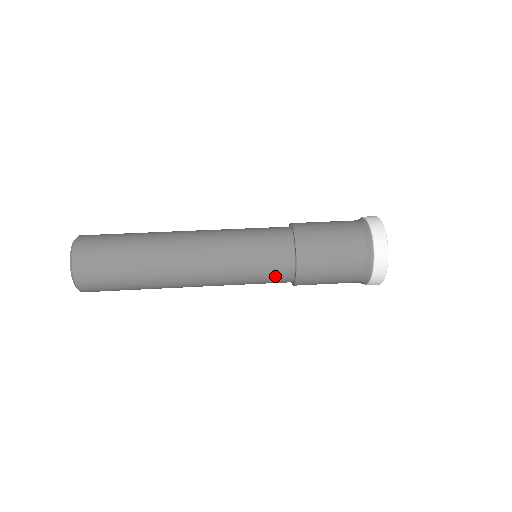
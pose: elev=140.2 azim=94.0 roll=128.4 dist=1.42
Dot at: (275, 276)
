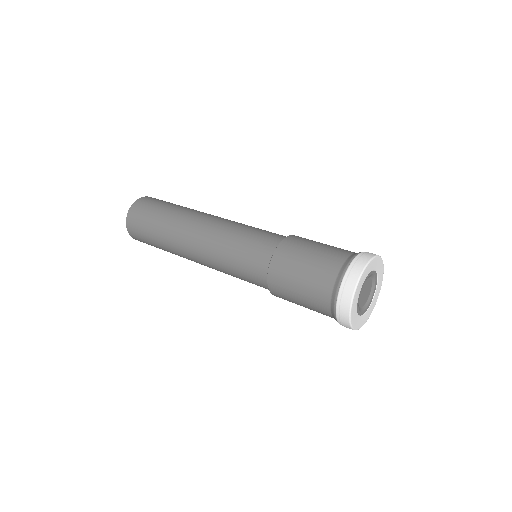
Dot at: occluded
